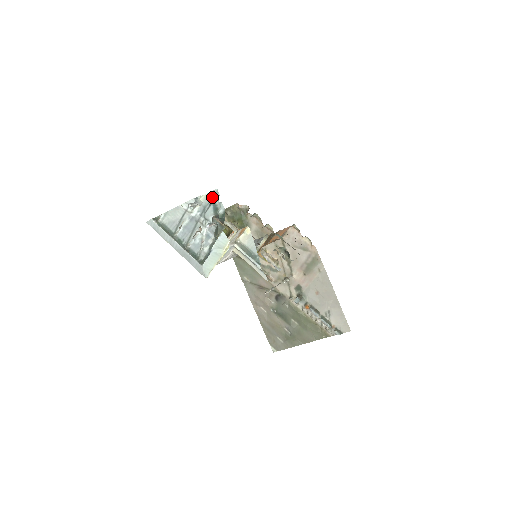
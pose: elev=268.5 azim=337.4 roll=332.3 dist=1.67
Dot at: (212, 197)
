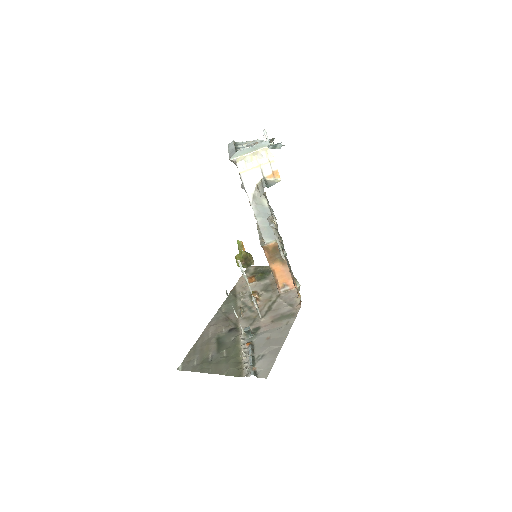
Dot at: occluded
